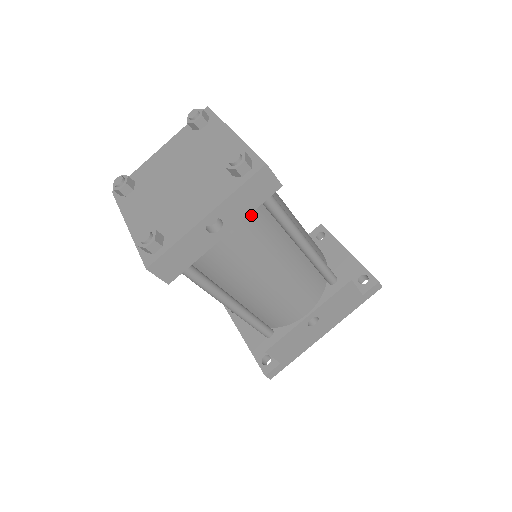
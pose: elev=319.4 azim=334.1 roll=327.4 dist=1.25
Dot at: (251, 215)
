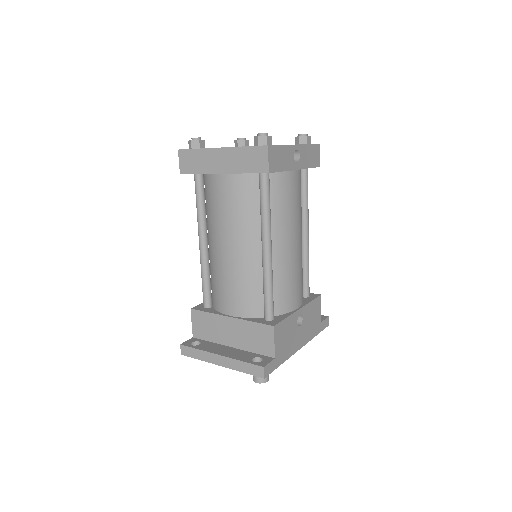
Dot at: occluded
